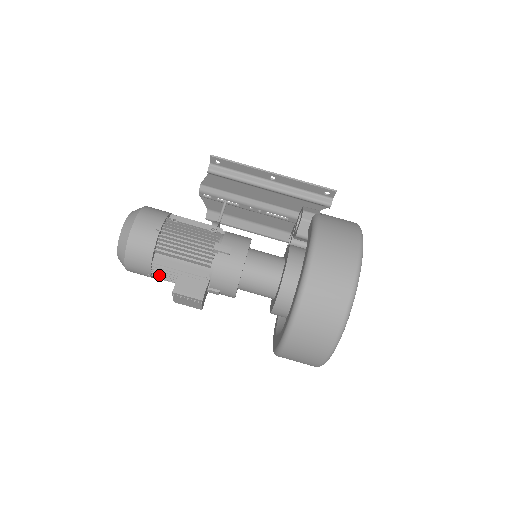
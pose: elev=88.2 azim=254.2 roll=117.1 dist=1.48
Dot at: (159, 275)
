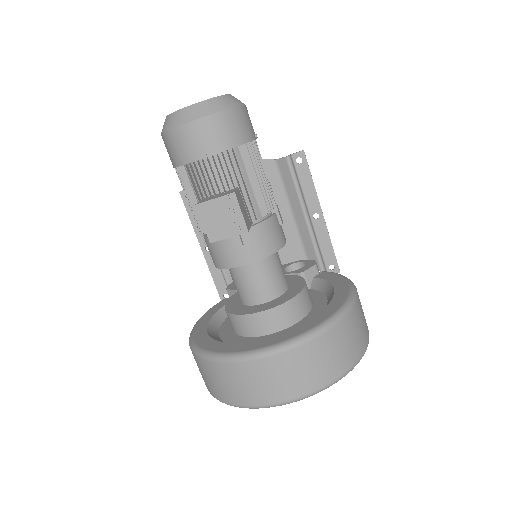
Dot at: (215, 166)
